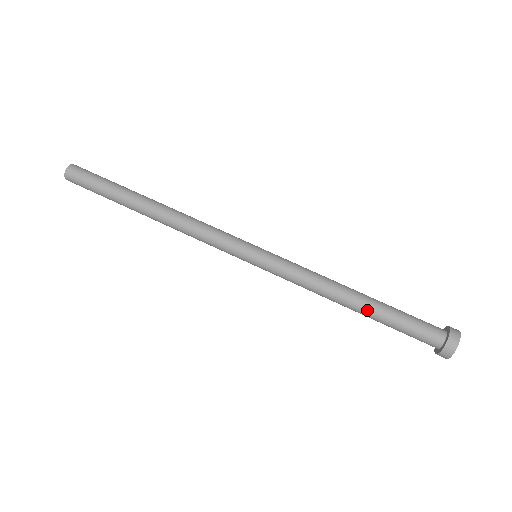
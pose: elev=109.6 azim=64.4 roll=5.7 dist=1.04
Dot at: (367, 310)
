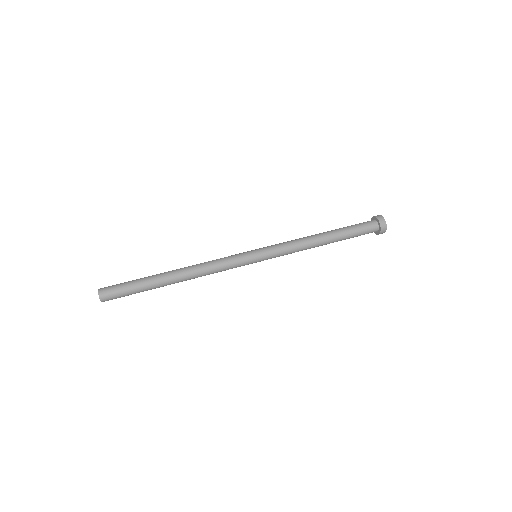
Dot at: (334, 241)
